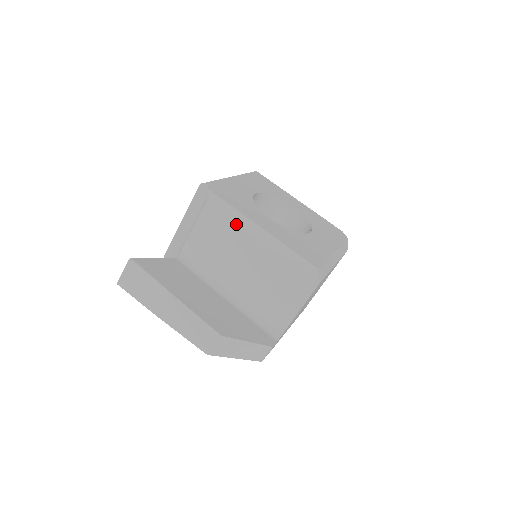
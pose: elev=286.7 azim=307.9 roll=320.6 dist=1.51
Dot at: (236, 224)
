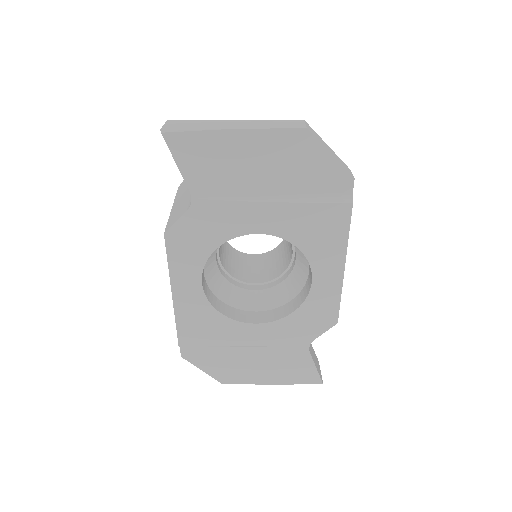
Dot at: occluded
